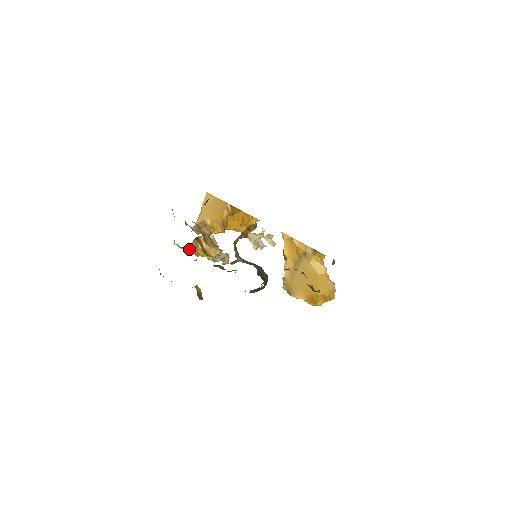
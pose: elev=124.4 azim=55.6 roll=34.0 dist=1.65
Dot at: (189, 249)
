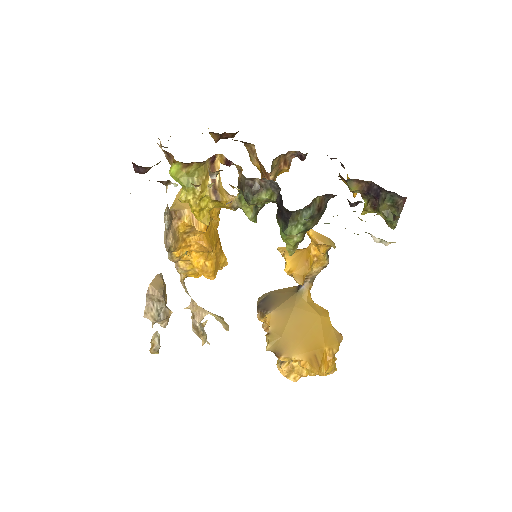
Dot at: (193, 180)
